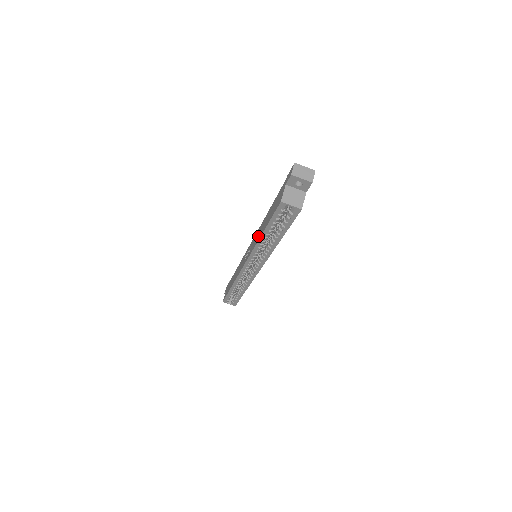
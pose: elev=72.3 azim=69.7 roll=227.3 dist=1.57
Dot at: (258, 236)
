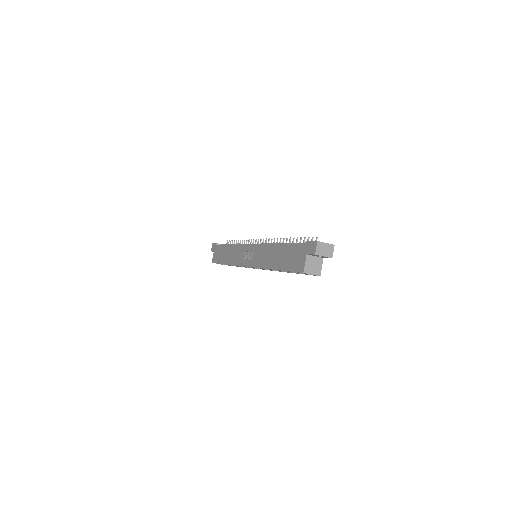
Dot at: (267, 261)
